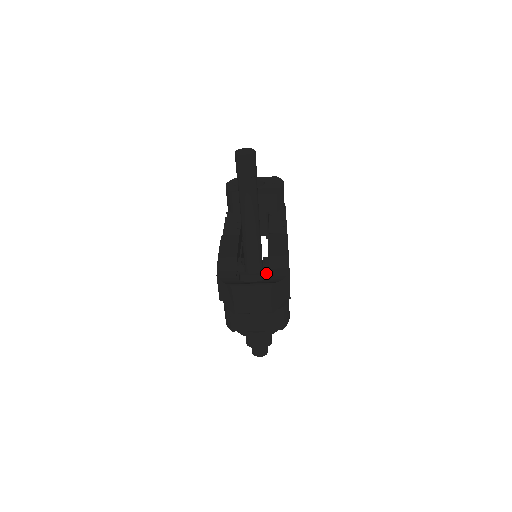
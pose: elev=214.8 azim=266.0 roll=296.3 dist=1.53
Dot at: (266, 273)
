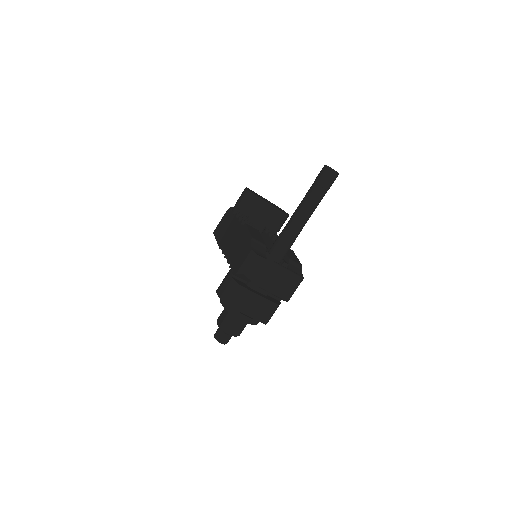
Dot at: occluded
